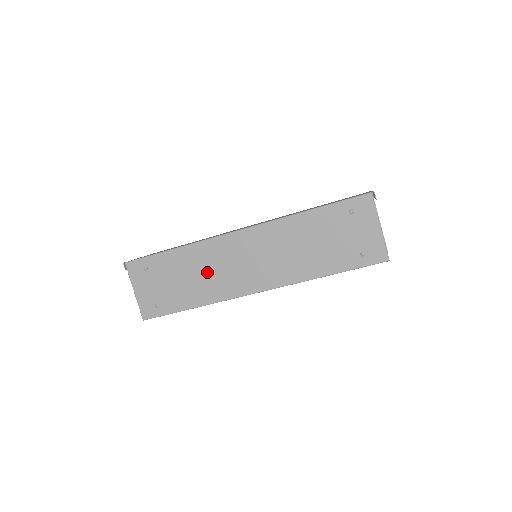
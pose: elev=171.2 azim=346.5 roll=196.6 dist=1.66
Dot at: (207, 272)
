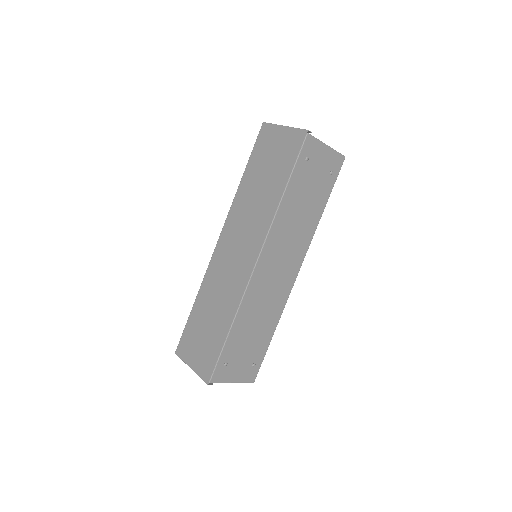
Dot at: (263, 307)
